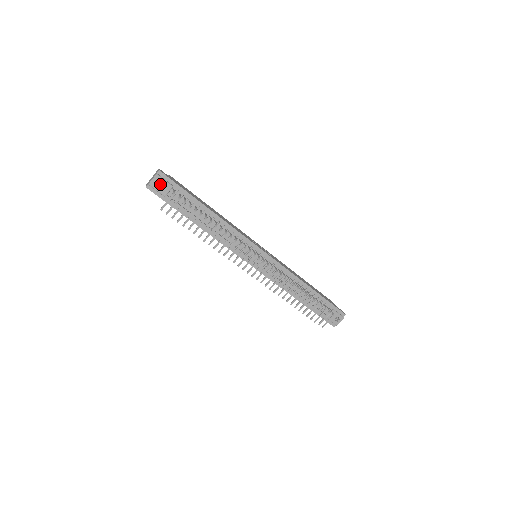
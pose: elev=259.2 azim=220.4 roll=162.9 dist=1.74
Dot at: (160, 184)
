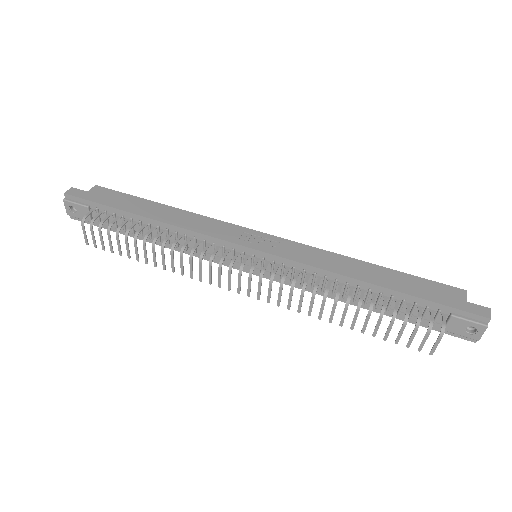
Dot at: (76, 209)
